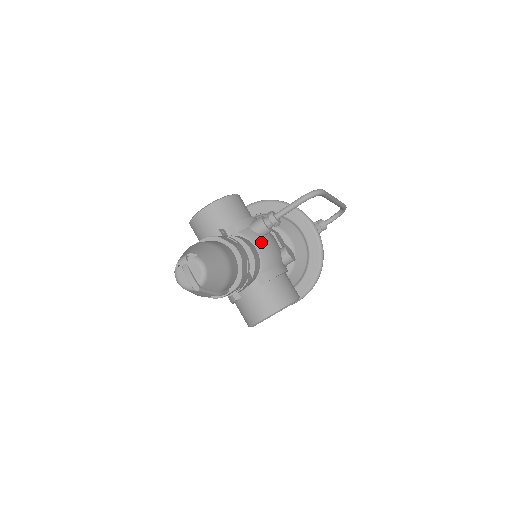
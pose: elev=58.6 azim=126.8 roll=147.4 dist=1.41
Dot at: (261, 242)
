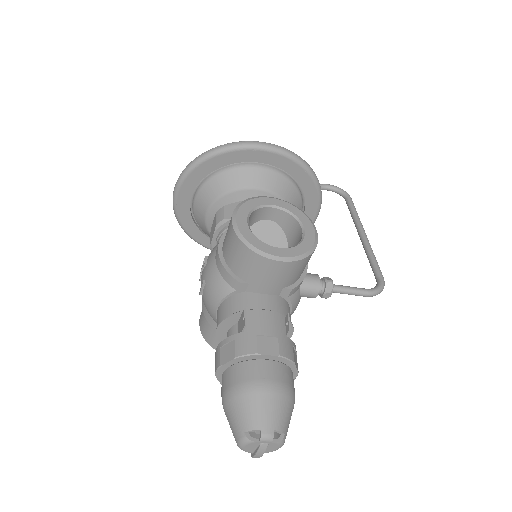
Dot at: occluded
